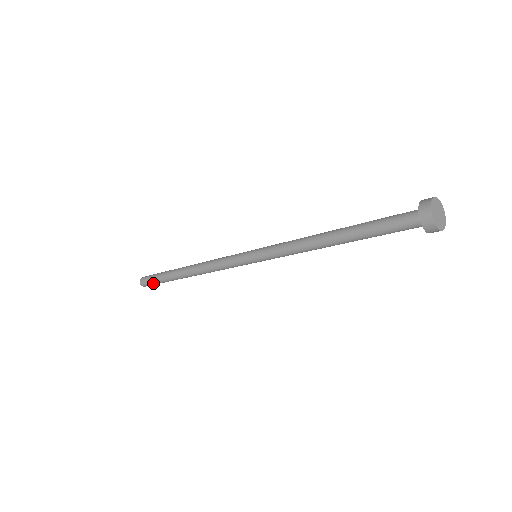
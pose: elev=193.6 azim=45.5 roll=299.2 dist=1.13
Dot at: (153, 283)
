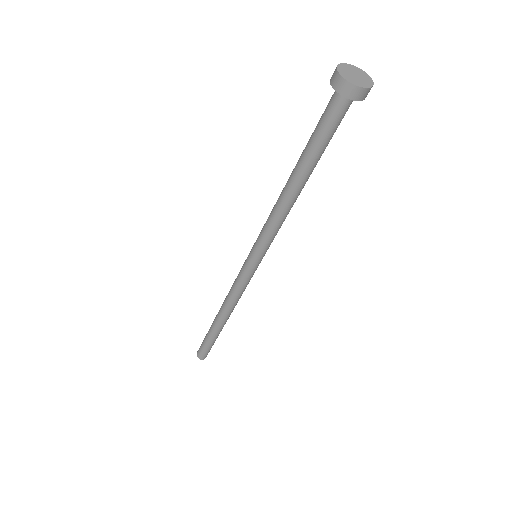
Dot at: (203, 347)
